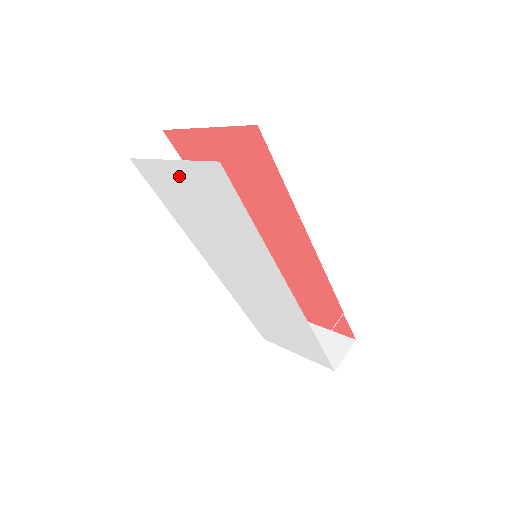
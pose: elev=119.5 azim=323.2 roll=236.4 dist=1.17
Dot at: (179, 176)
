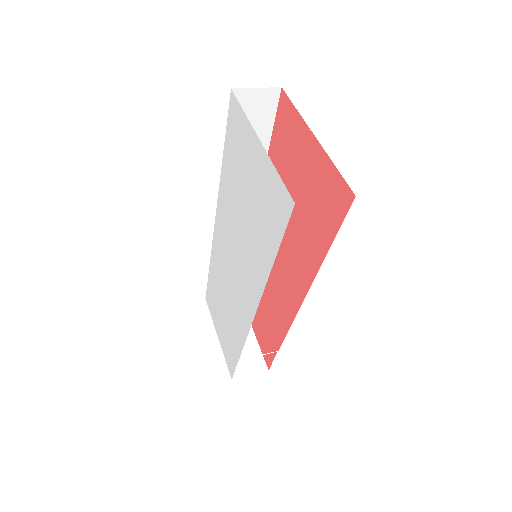
Dot at: (255, 157)
